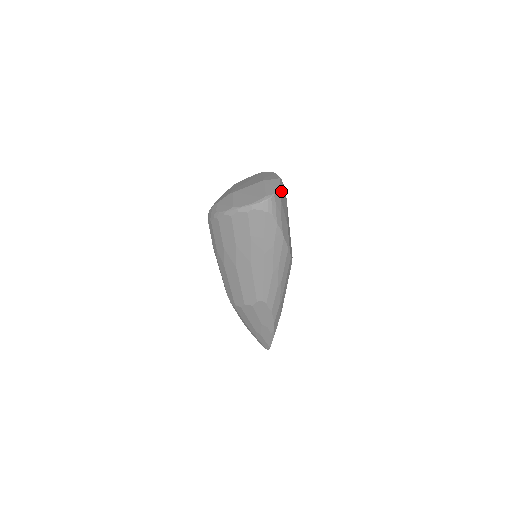
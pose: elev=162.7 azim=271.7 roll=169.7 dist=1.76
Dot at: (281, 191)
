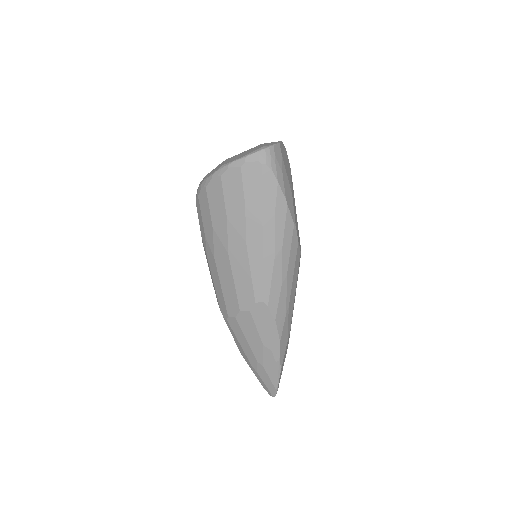
Dot at: (283, 151)
